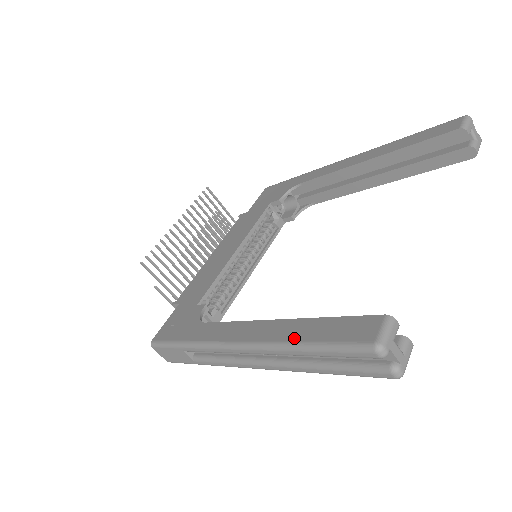
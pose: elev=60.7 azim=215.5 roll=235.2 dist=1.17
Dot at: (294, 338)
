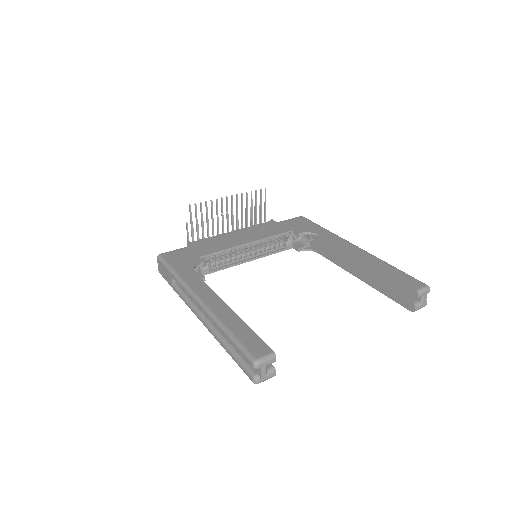
Dot at: (227, 324)
